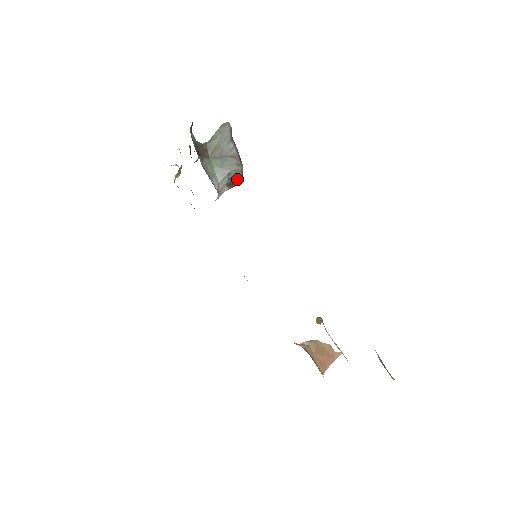
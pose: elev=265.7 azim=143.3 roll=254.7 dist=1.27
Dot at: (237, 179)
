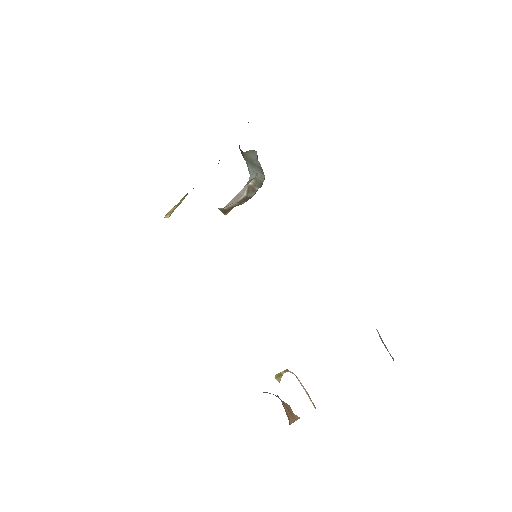
Dot at: (258, 185)
